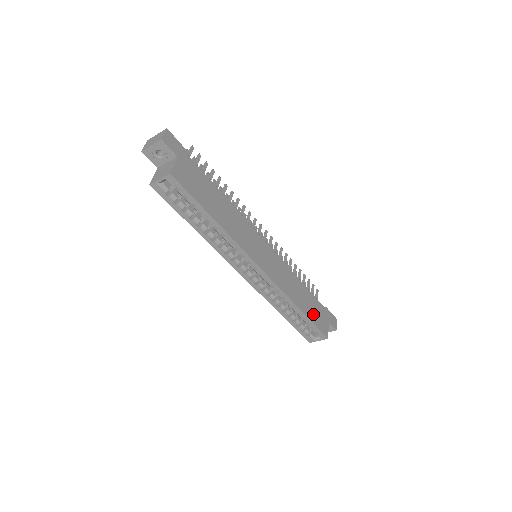
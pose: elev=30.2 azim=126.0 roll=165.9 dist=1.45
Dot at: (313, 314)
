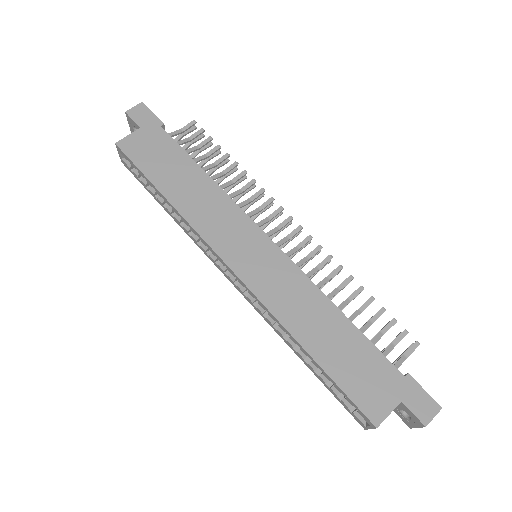
Dot at: (347, 370)
